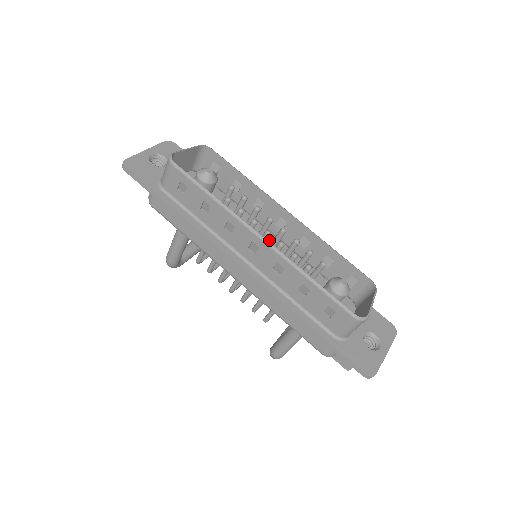
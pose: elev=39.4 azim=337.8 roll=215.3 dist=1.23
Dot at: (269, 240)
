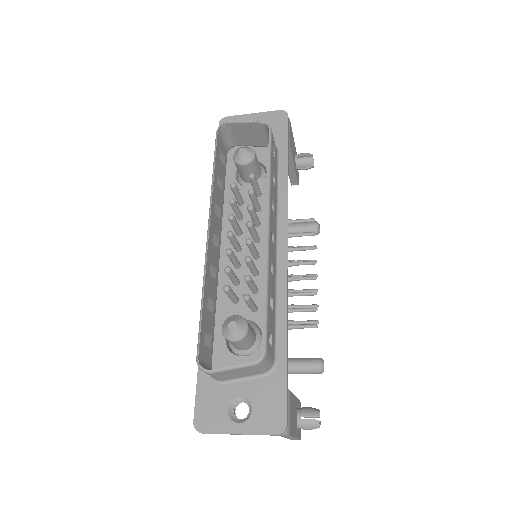
Dot at: occluded
